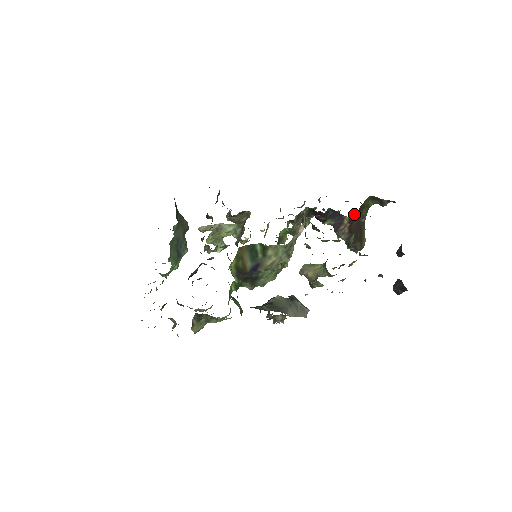
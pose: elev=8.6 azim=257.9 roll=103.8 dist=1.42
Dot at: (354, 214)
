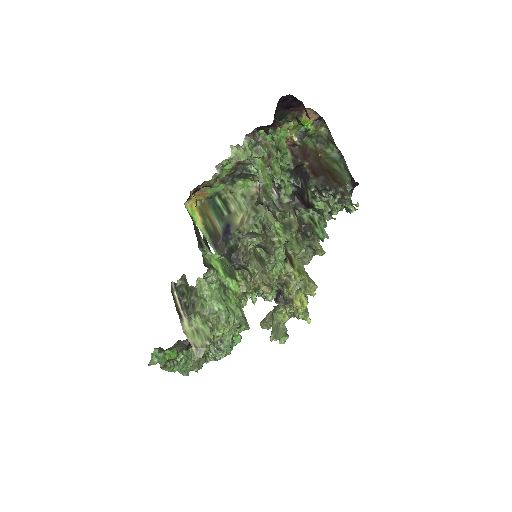
Dot at: (297, 150)
